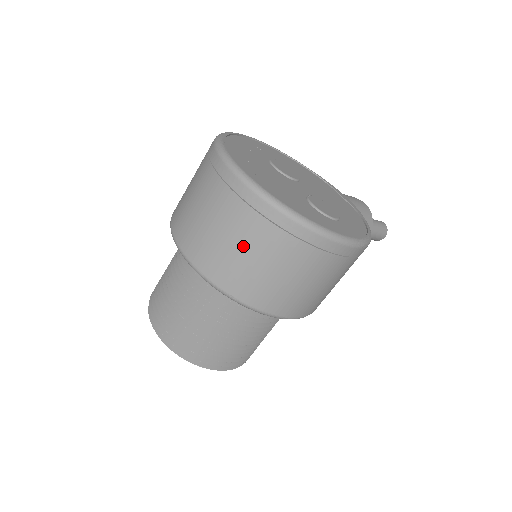
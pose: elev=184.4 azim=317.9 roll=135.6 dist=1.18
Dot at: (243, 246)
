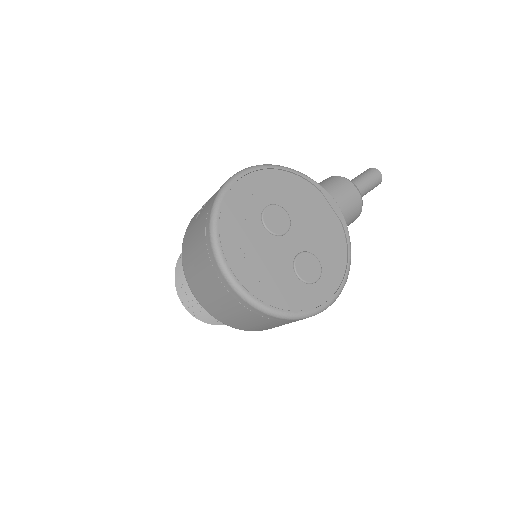
Dot at: (243, 318)
